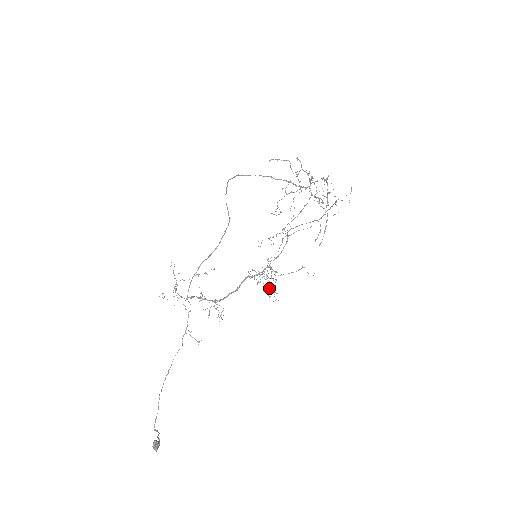
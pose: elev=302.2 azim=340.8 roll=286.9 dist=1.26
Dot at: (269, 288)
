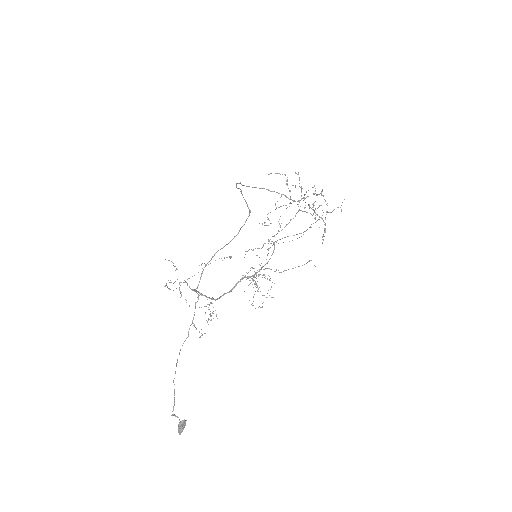
Dot at: (260, 291)
